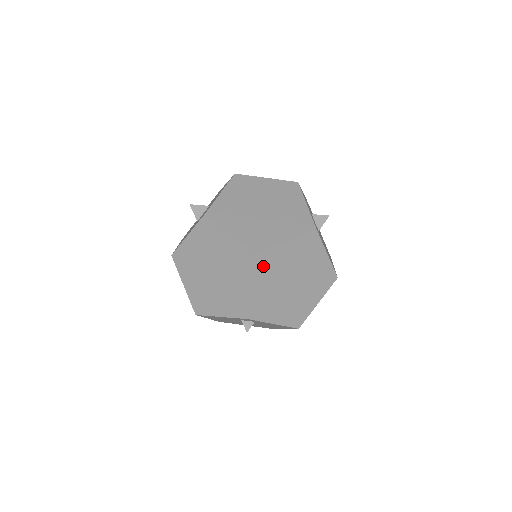
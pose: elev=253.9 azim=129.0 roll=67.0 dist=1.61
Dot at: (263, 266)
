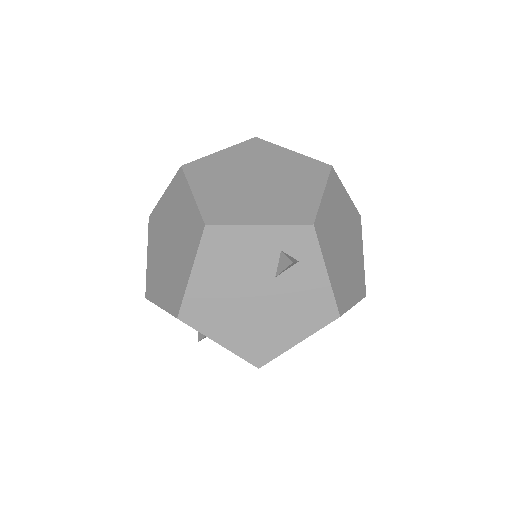
Dot at: (333, 187)
